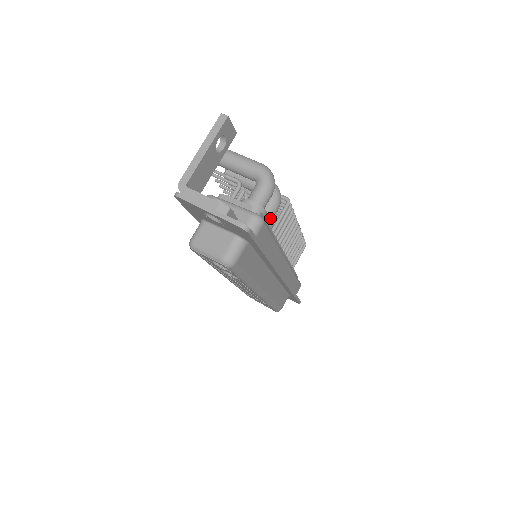
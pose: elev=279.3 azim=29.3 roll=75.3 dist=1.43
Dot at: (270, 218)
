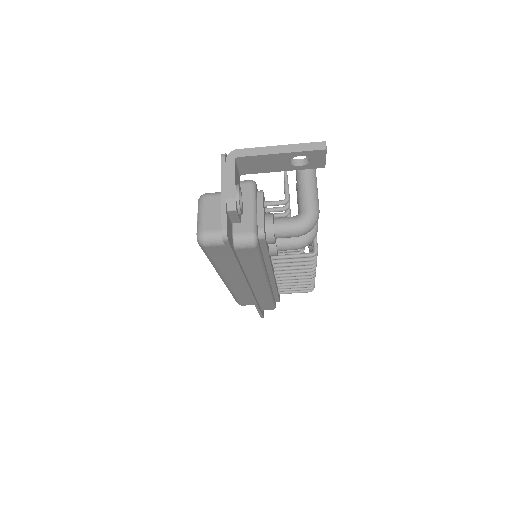
Dot at: (281, 248)
